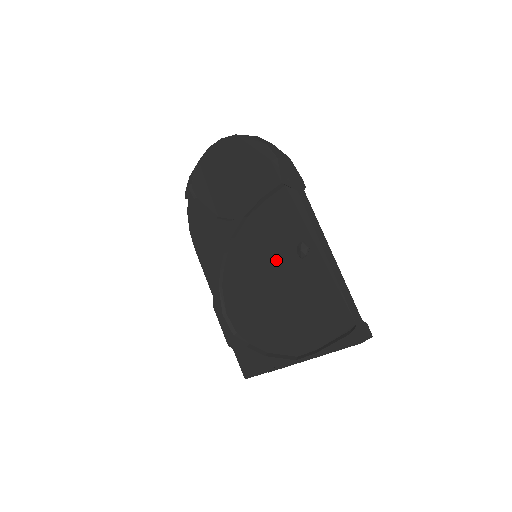
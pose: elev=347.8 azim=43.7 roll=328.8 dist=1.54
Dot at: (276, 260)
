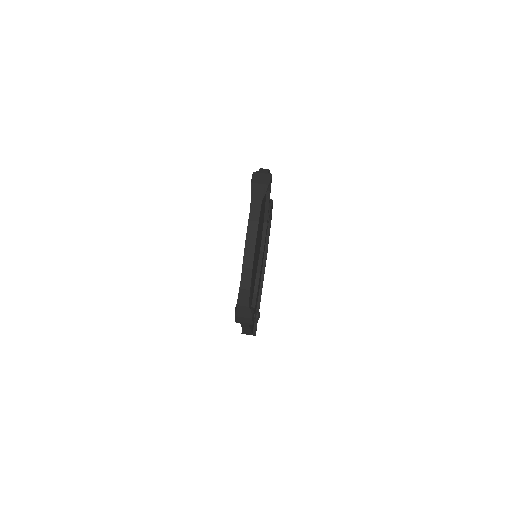
Dot at: occluded
